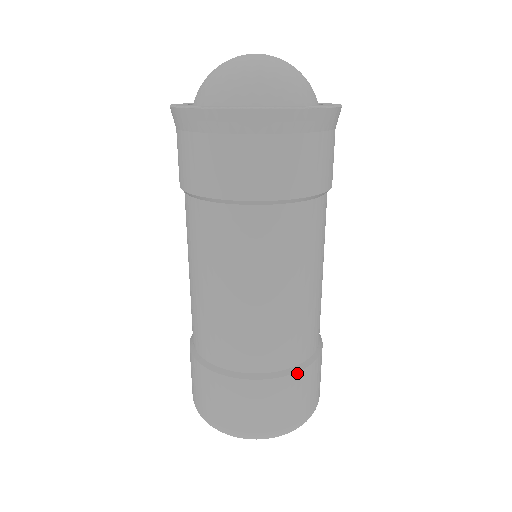
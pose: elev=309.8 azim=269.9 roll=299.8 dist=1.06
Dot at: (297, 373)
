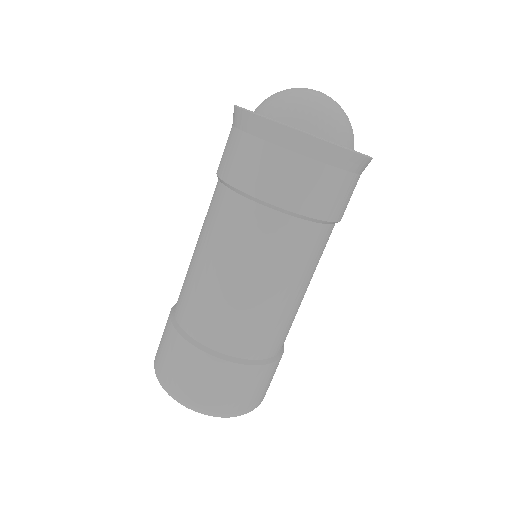
Dot at: (212, 357)
